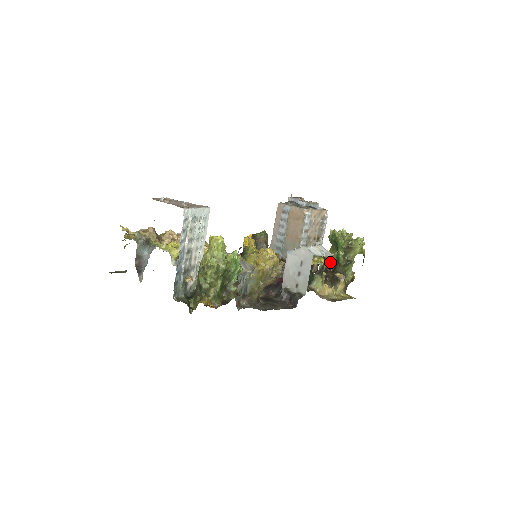
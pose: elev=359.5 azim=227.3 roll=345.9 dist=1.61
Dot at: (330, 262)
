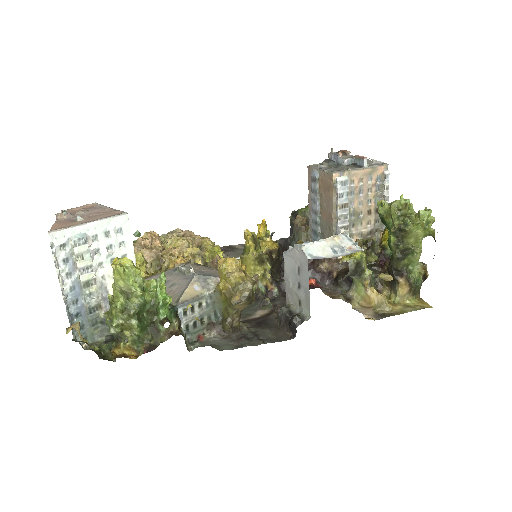
Dot at: (386, 250)
